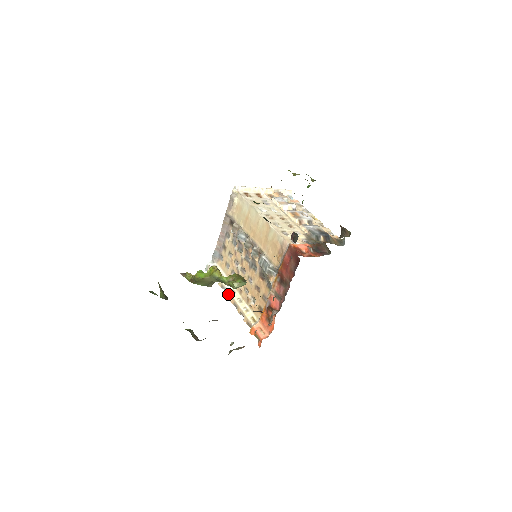
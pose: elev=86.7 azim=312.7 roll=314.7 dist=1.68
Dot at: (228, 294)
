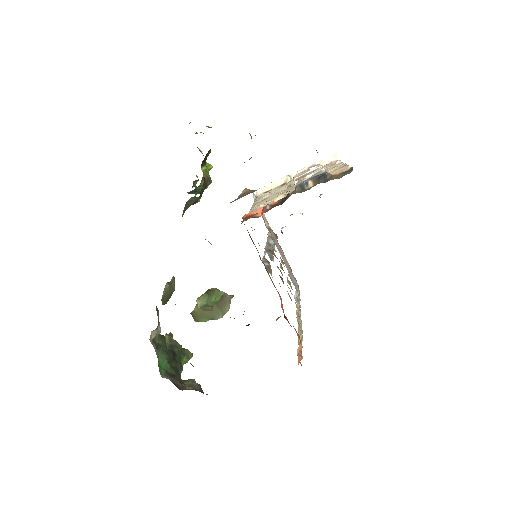
Dot at: occluded
